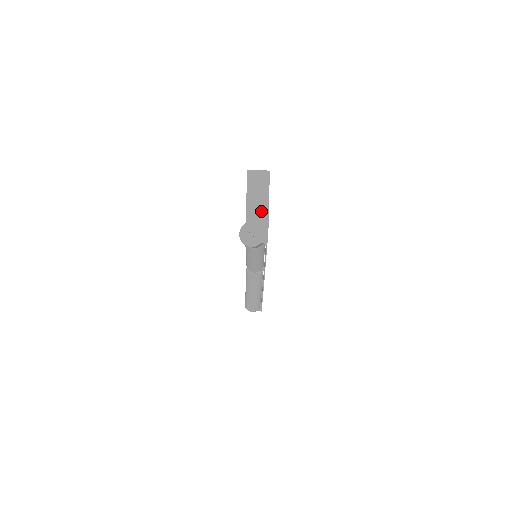
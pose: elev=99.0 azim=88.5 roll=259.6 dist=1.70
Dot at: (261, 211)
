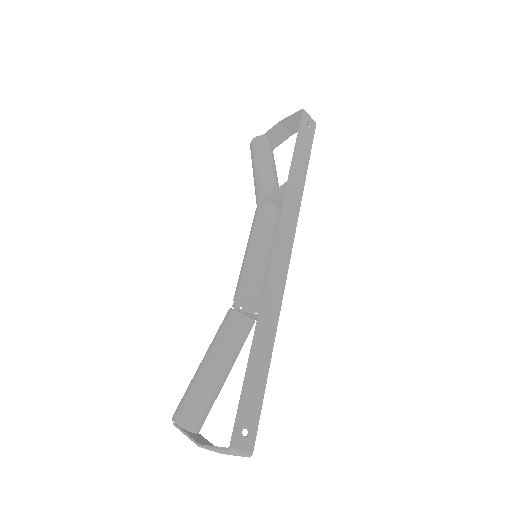
Dot at: occluded
